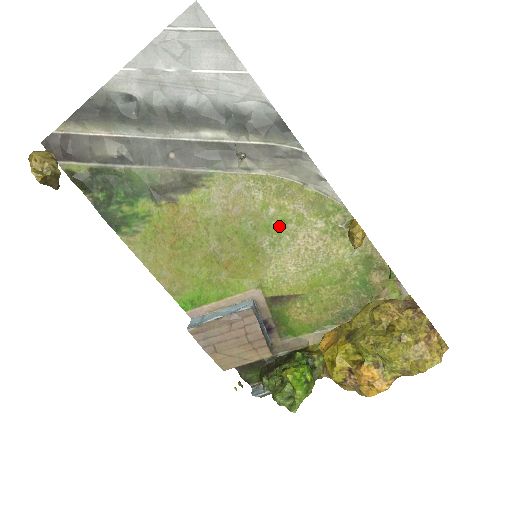
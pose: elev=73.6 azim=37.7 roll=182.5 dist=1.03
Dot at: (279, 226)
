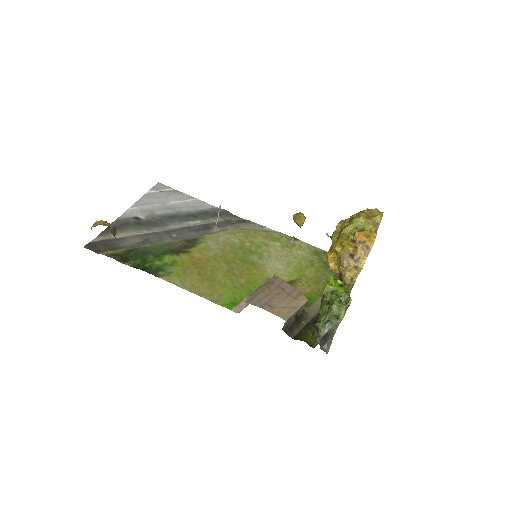
Dot at: (257, 250)
